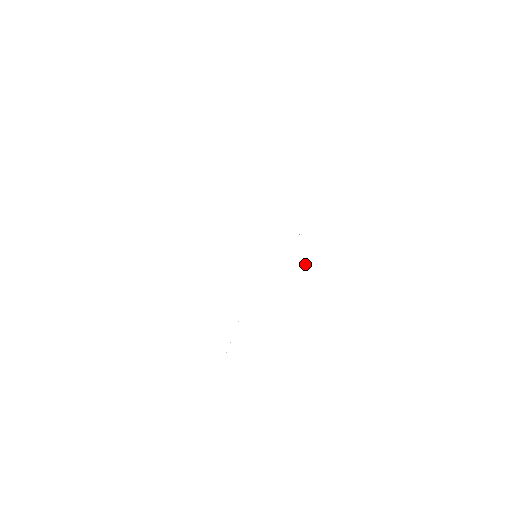
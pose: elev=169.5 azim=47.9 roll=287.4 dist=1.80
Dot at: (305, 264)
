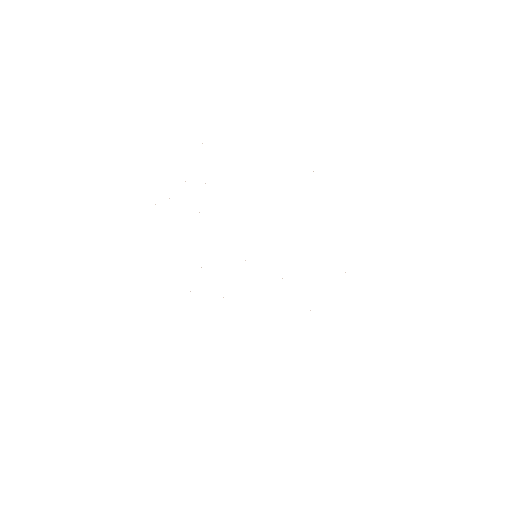
Dot at: occluded
